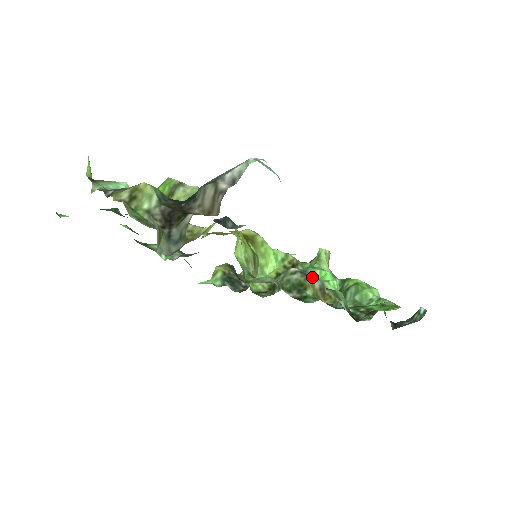
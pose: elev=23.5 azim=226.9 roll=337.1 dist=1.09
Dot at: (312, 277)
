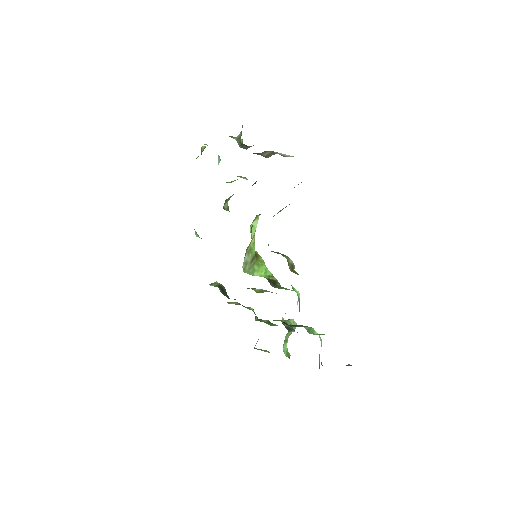
Dot at: occluded
